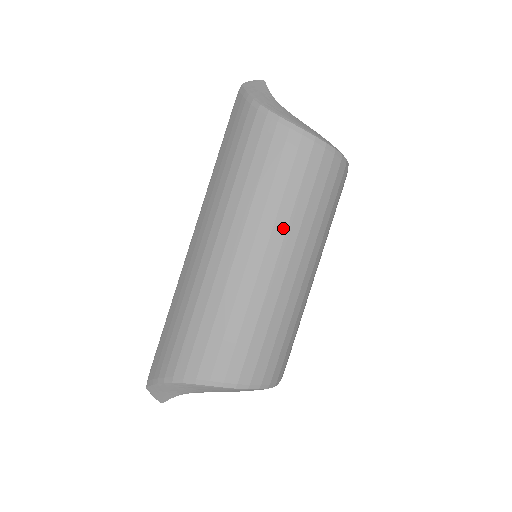
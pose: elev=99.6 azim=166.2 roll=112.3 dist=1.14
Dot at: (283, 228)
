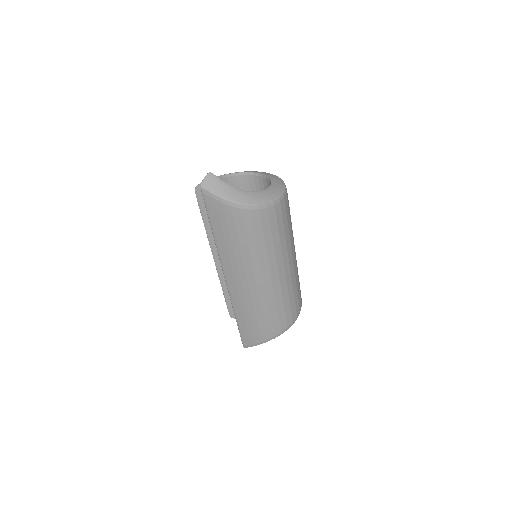
Dot at: (286, 251)
